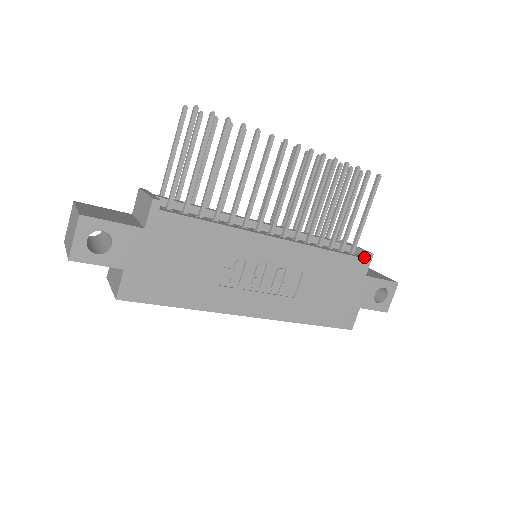
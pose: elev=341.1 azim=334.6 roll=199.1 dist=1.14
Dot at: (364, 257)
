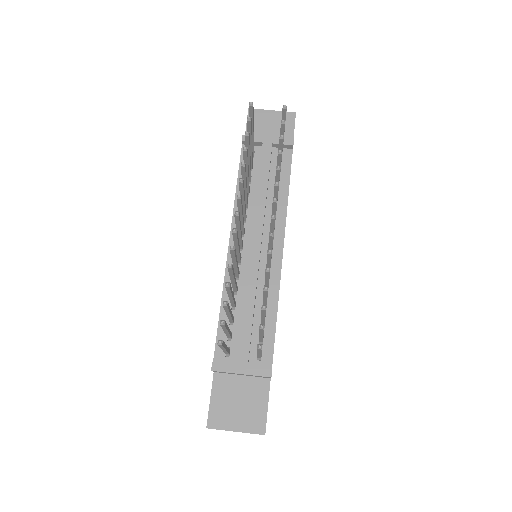
Dot at: (289, 149)
